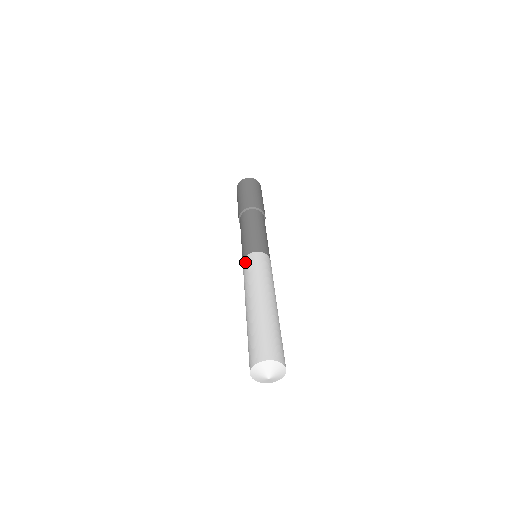
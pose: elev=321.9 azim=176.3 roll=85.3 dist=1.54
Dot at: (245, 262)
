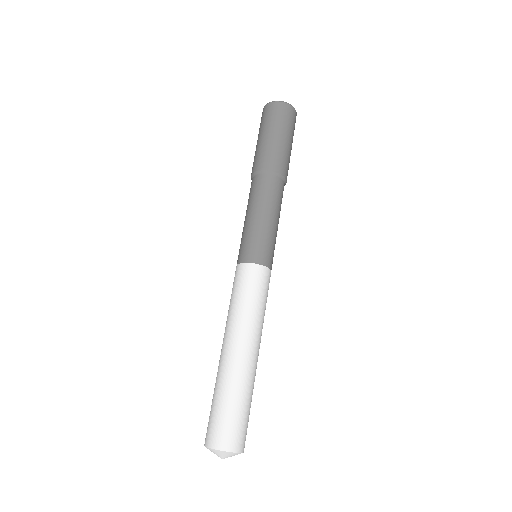
Dot at: occluded
